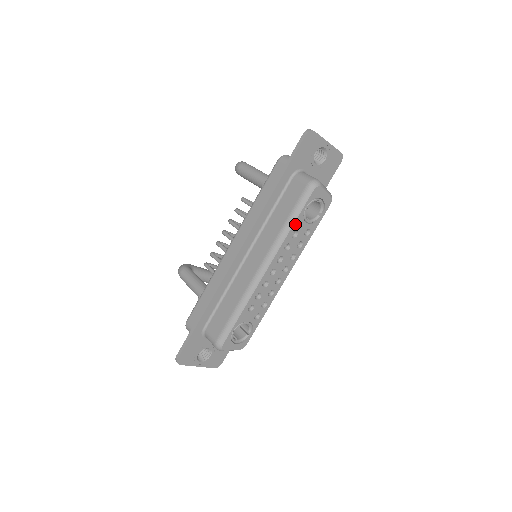
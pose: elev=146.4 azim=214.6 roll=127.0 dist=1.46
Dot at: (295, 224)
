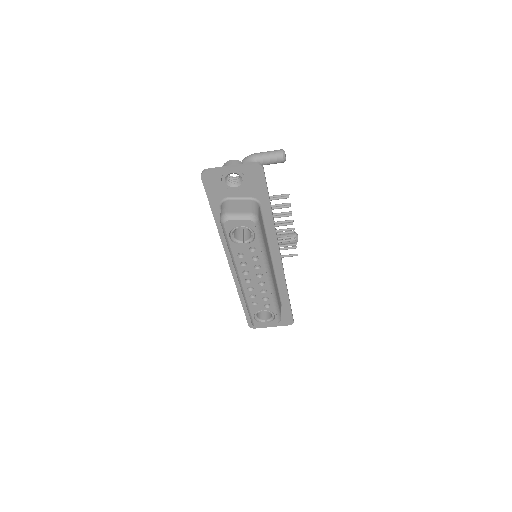
Dot at: (233, 250)
